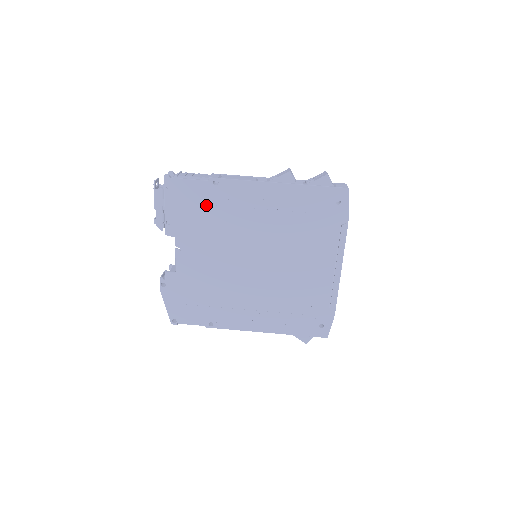
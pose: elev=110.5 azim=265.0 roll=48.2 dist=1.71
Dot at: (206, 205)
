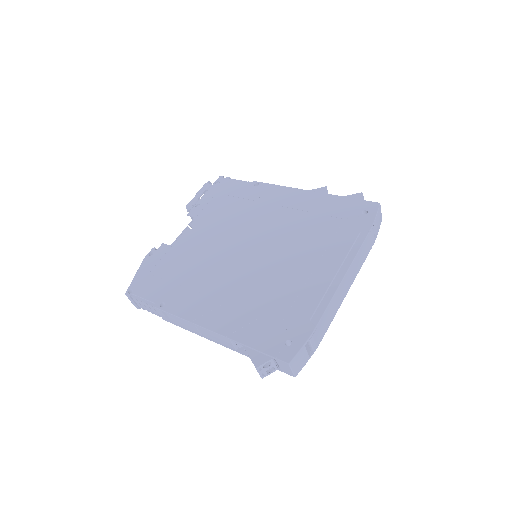
Dot at: (238, 198)
